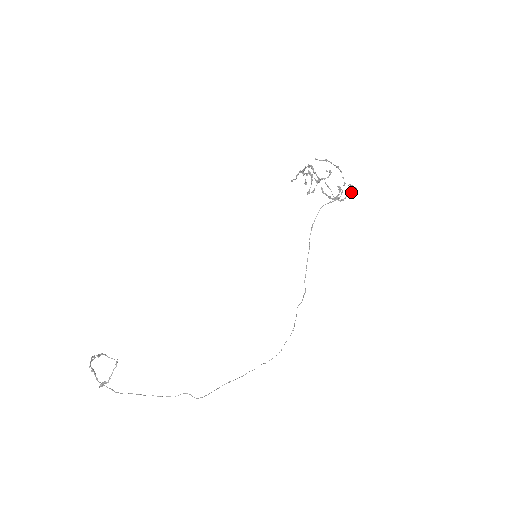
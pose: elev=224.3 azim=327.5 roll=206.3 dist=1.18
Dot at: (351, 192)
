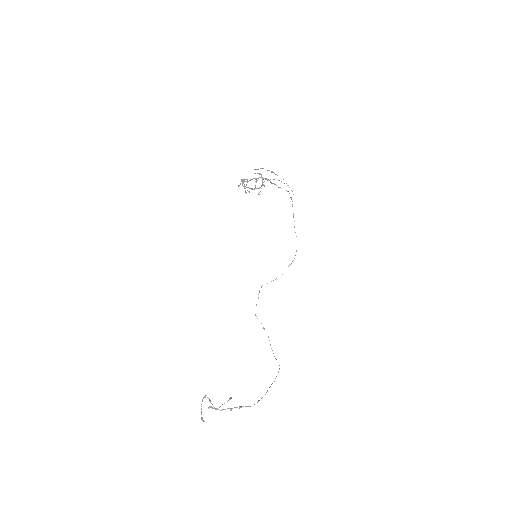
Dot at: occluded
